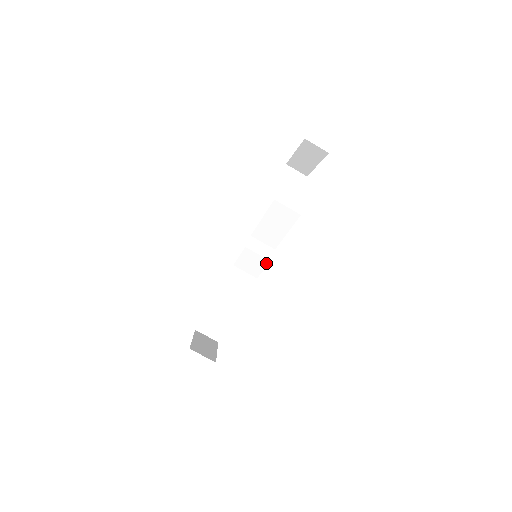
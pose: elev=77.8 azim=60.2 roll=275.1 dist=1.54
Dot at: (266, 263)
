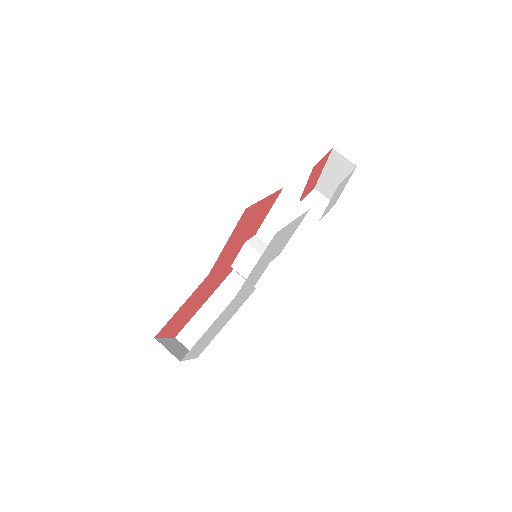
Dot at: occluded
